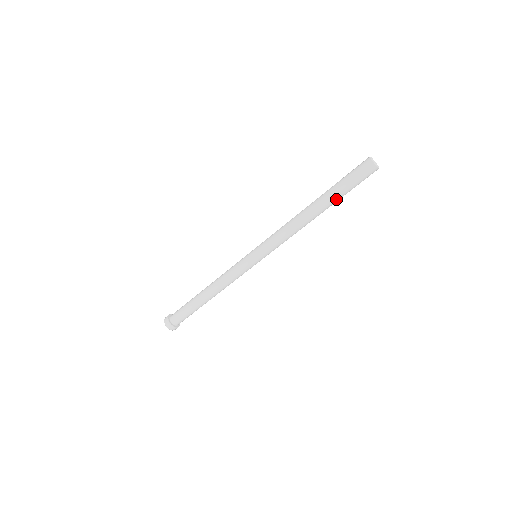
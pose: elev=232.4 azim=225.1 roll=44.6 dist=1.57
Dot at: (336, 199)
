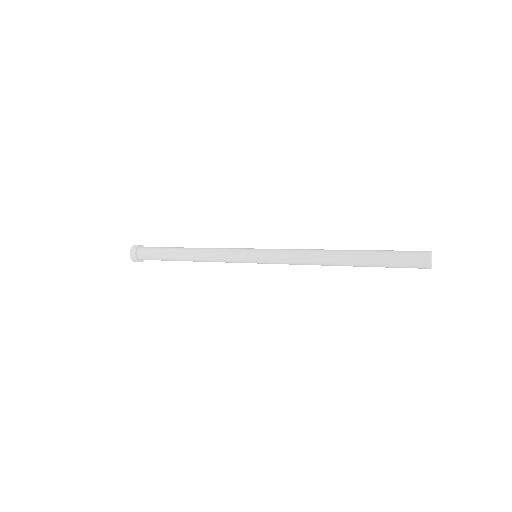
Dot at: (370, 266)
